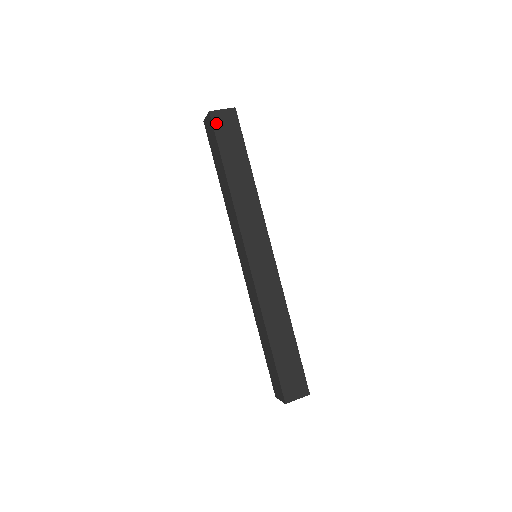
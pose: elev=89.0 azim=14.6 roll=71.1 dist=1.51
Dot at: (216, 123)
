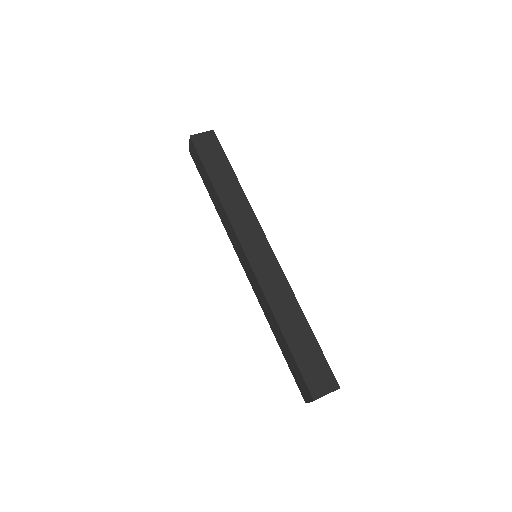
Dot at: (197, 144)
